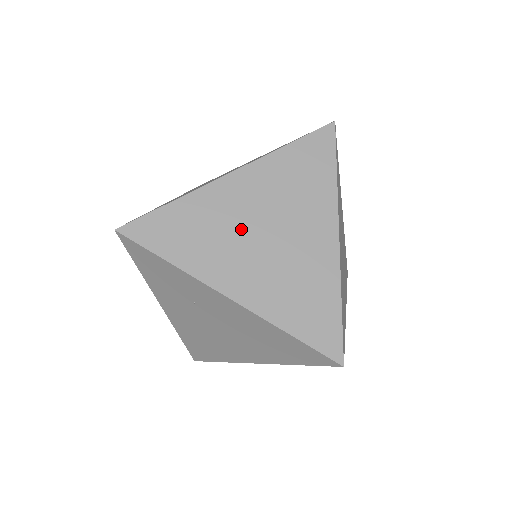
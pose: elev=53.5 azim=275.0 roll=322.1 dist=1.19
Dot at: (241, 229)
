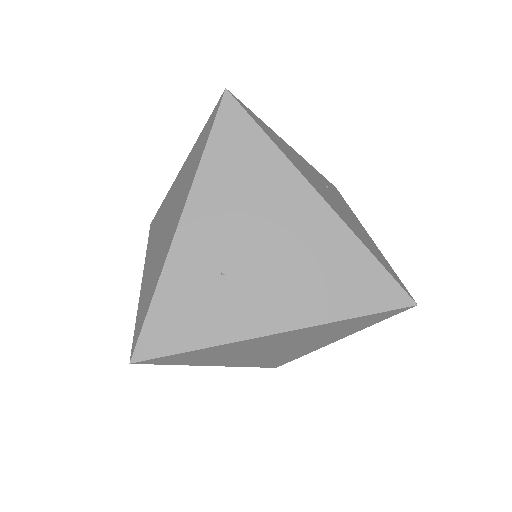
Dot at: (256, 350)
